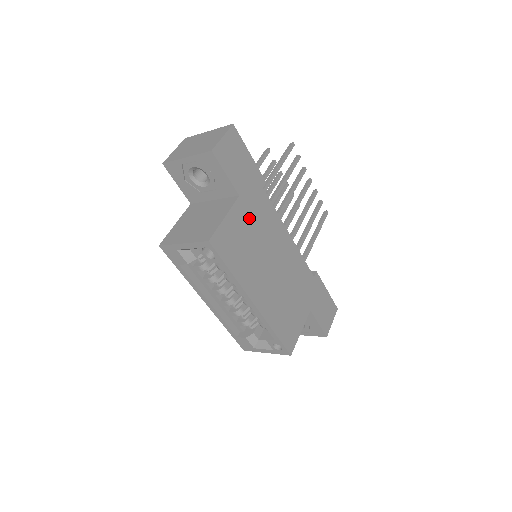
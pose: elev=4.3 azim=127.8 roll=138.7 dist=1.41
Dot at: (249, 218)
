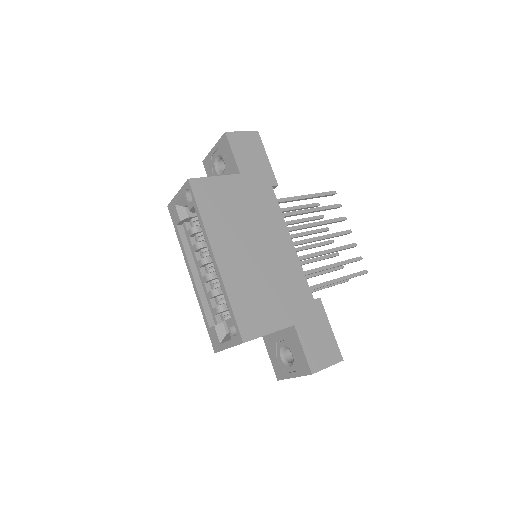
Dot at: (244, 195)
